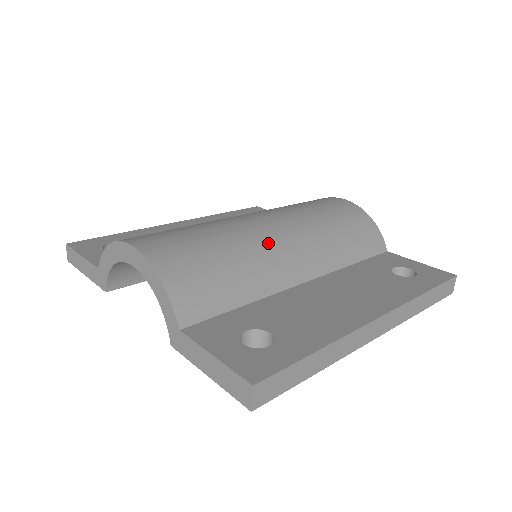
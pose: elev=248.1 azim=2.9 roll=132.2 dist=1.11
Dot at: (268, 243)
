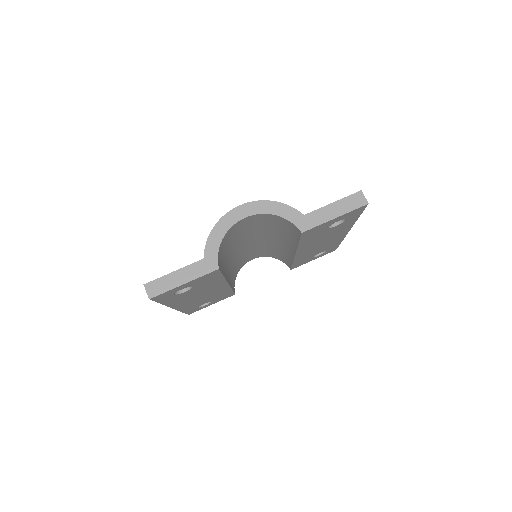
Dot at: occluded
